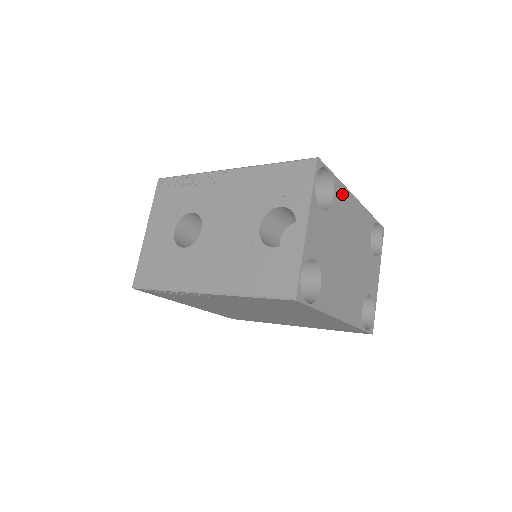
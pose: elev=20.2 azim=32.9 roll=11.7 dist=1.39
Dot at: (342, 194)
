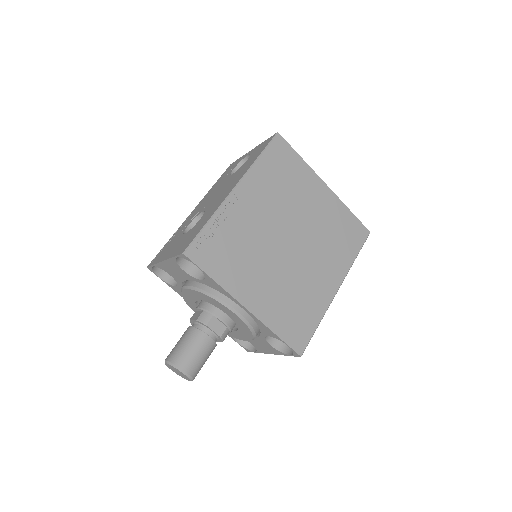
Dot at: occluded
